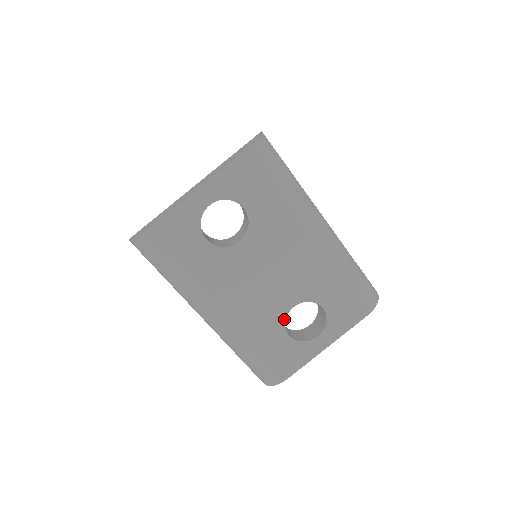
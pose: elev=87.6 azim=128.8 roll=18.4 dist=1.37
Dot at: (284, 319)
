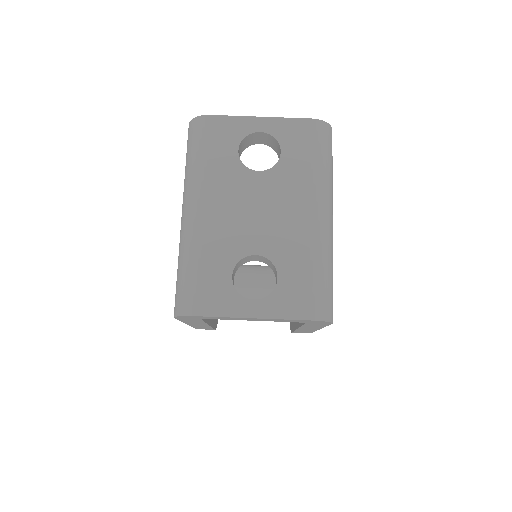
Dot at: (240, 258)
